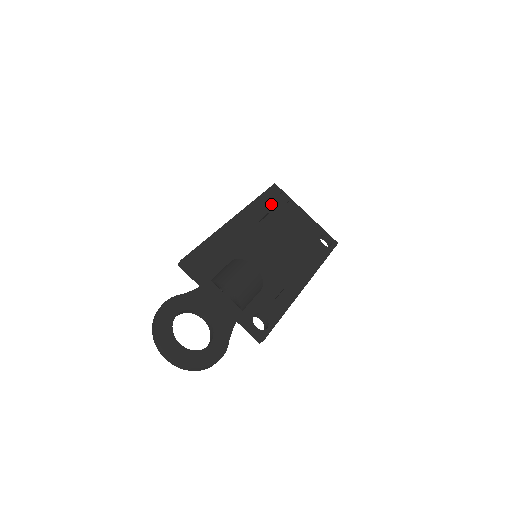
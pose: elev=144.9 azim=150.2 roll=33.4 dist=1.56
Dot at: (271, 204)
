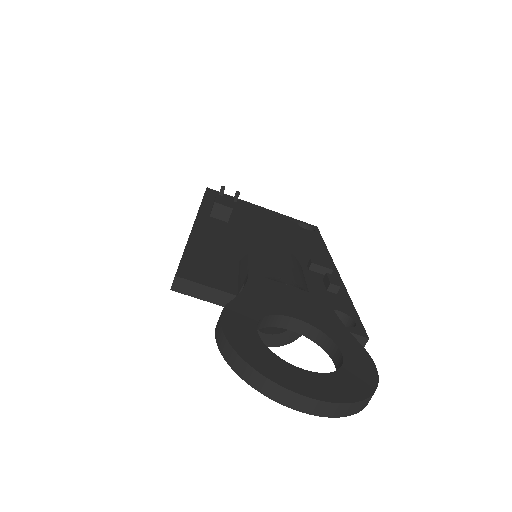
Dot at: occluded
